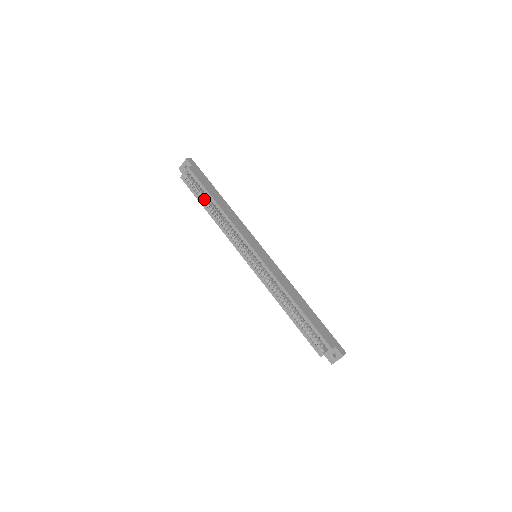
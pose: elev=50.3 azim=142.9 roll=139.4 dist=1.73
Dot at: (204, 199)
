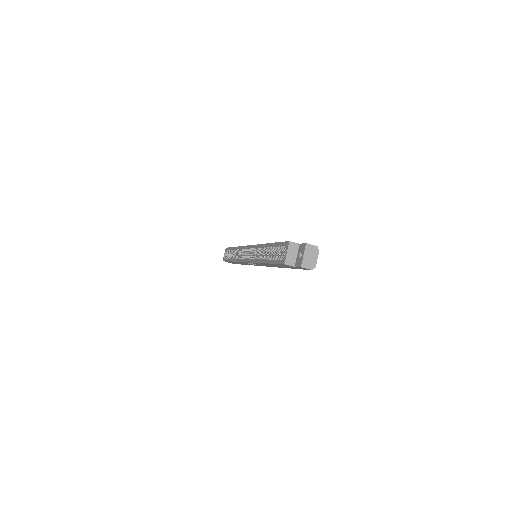
Dot at: (231, 256)
